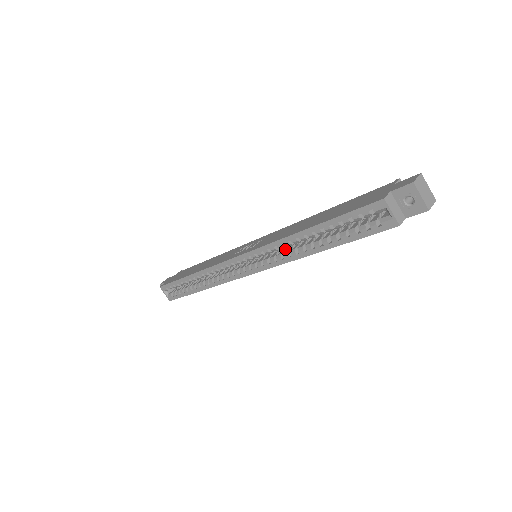
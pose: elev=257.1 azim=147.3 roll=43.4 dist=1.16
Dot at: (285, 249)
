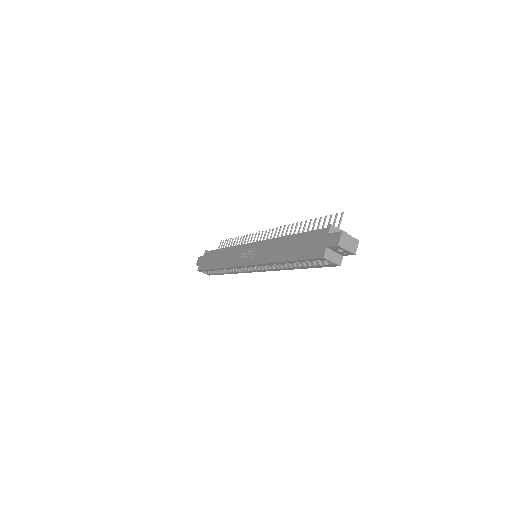
Dot at: occluded
